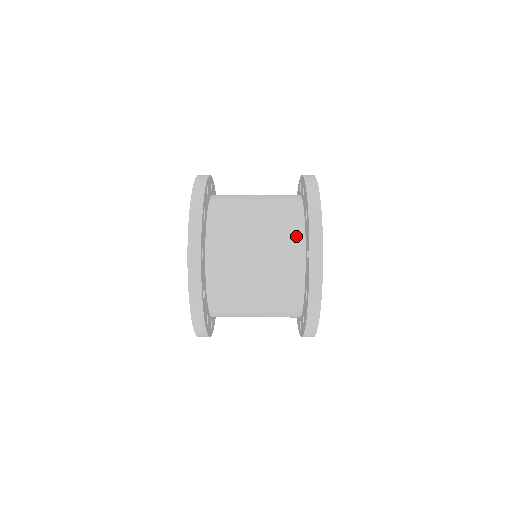
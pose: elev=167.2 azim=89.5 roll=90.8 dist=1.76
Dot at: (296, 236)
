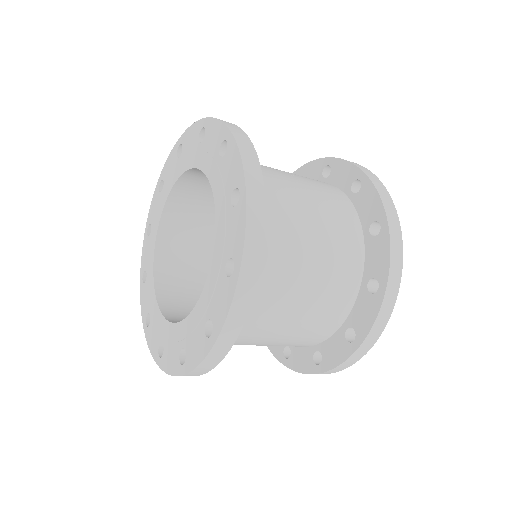
Dot at: (356, 255)
